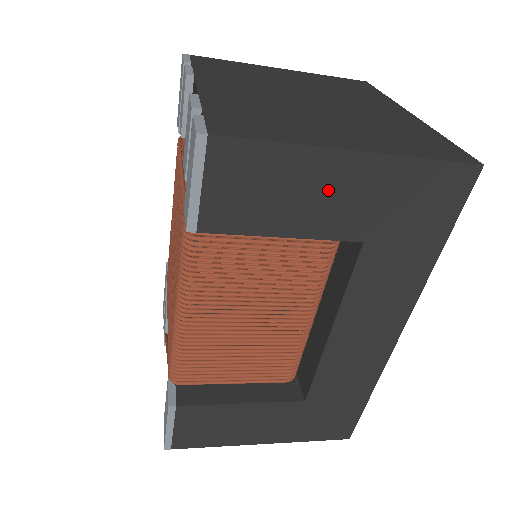
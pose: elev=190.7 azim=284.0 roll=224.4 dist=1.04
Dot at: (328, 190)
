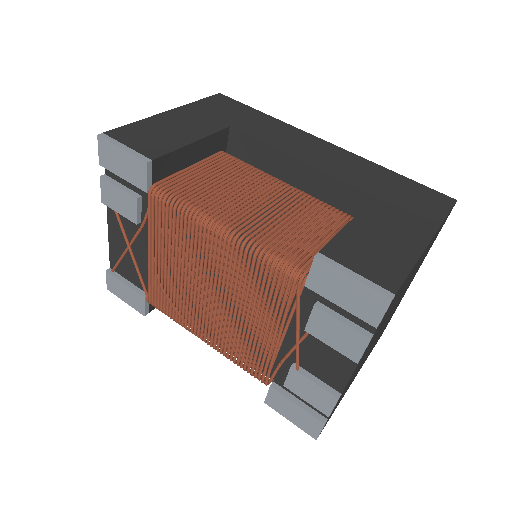
Dot at: occluded
